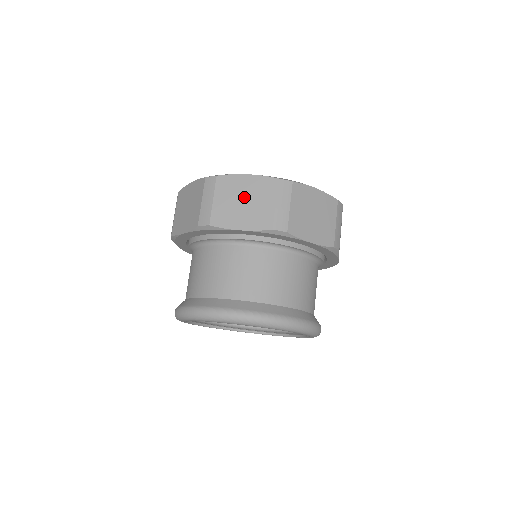
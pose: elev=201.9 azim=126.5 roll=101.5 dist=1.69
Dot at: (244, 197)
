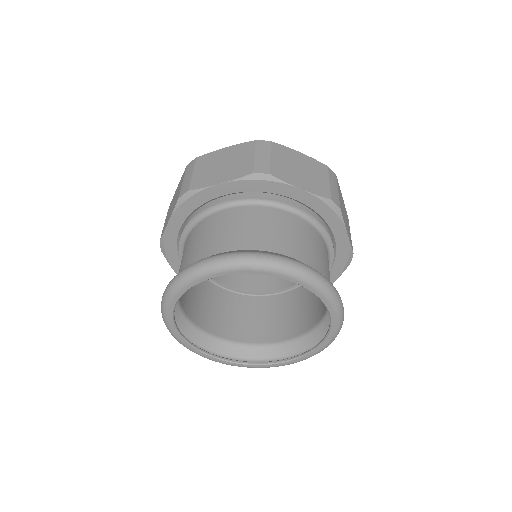
Dot at: occluded
